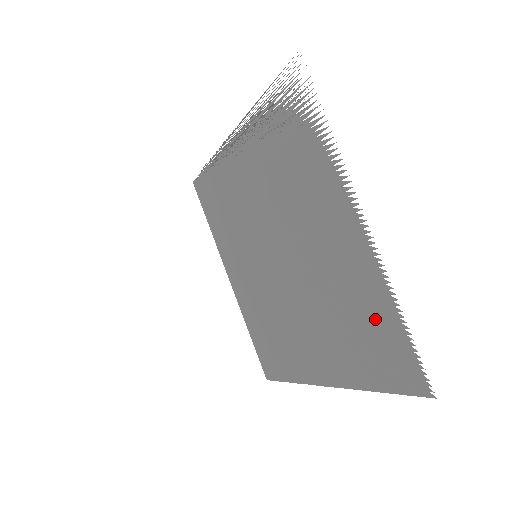
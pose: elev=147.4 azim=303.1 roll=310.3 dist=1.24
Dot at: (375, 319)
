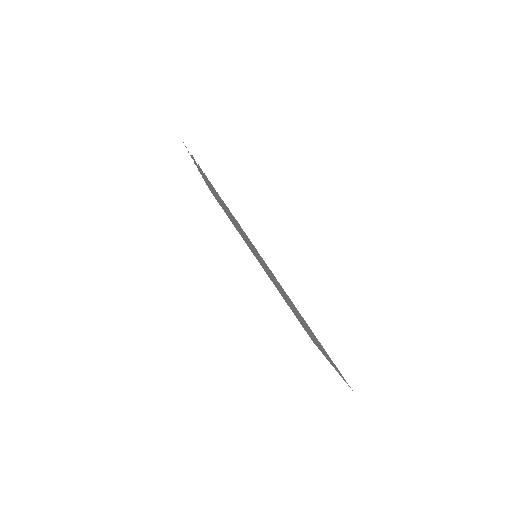
Dot at: occluded
